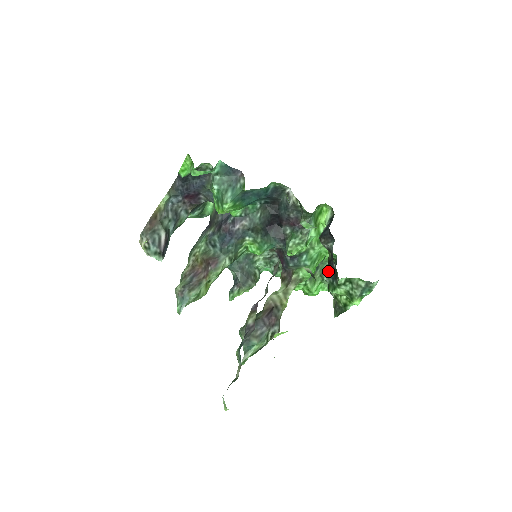
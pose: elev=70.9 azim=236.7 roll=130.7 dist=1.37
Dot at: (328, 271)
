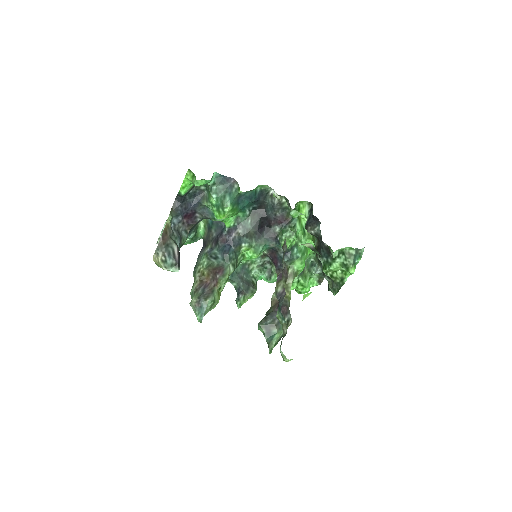
Dot at: (320, 252)
